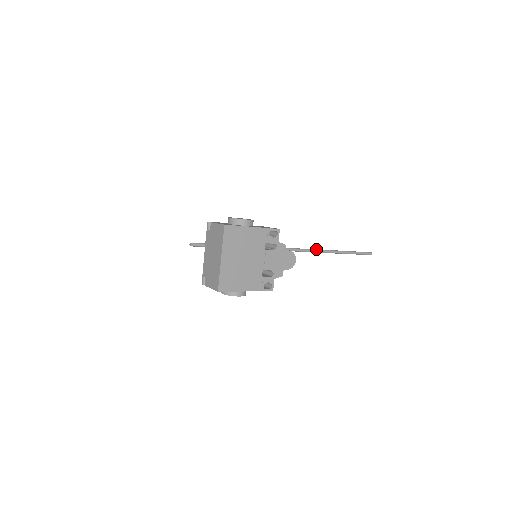
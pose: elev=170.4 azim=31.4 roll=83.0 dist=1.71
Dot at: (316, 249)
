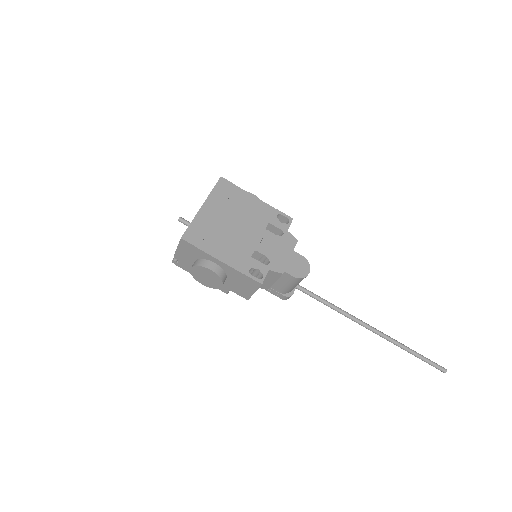
Dot at: (352, 315)
